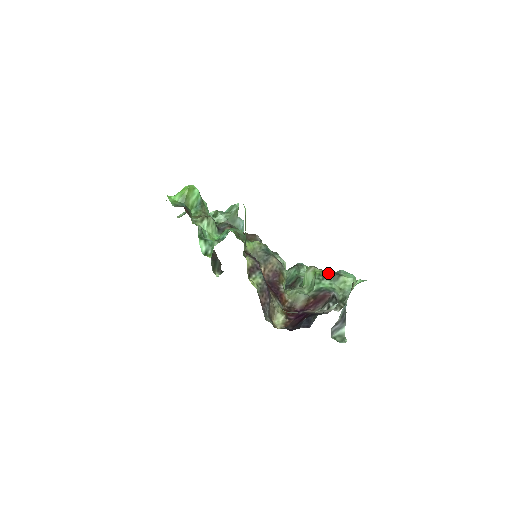
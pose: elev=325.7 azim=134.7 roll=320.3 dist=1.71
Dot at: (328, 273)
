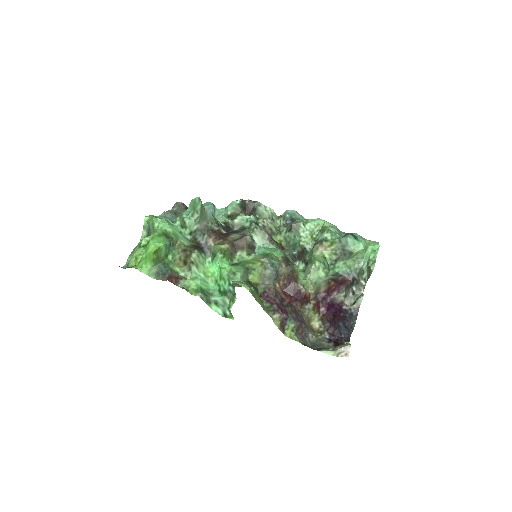
Dot at: (338, 254)
